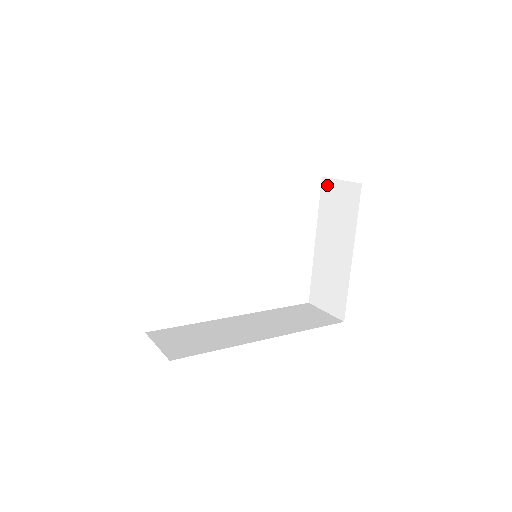
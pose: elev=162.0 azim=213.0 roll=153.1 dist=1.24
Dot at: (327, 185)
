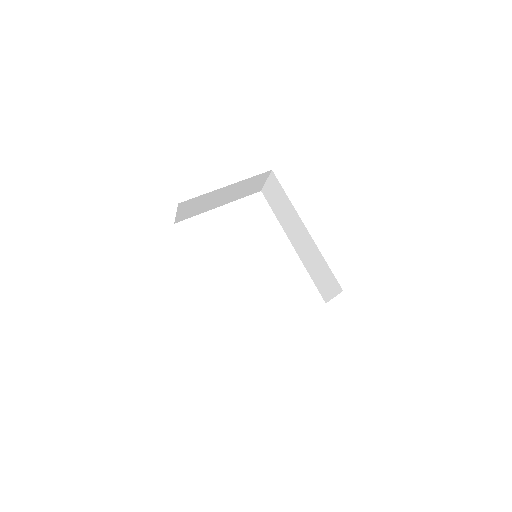
Dot at: occluded
